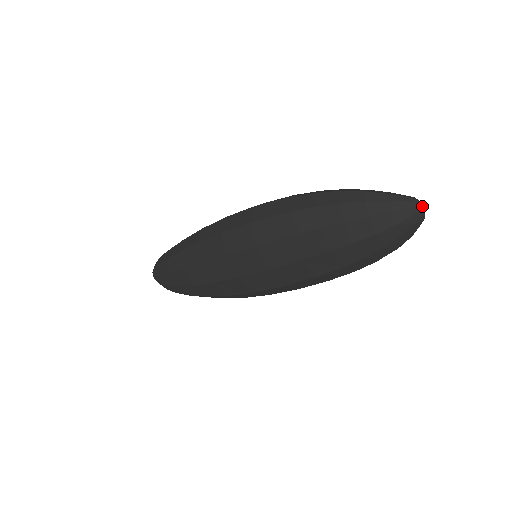
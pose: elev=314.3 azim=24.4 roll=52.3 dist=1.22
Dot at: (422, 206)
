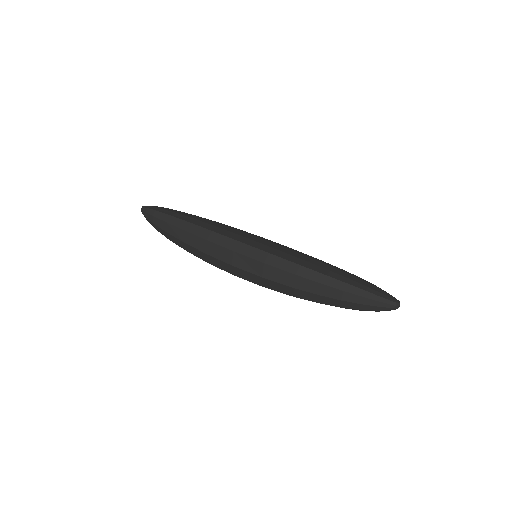
Dot at: occluded
